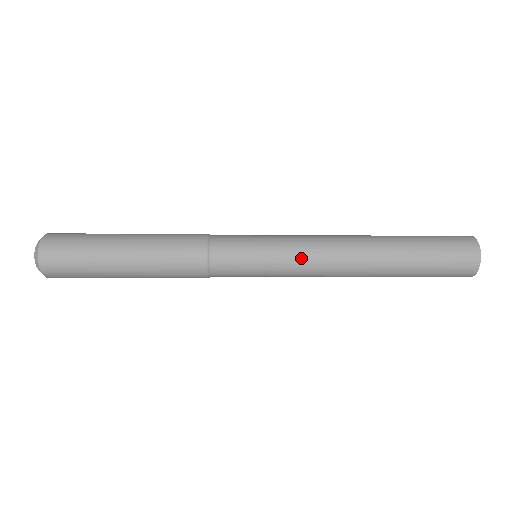
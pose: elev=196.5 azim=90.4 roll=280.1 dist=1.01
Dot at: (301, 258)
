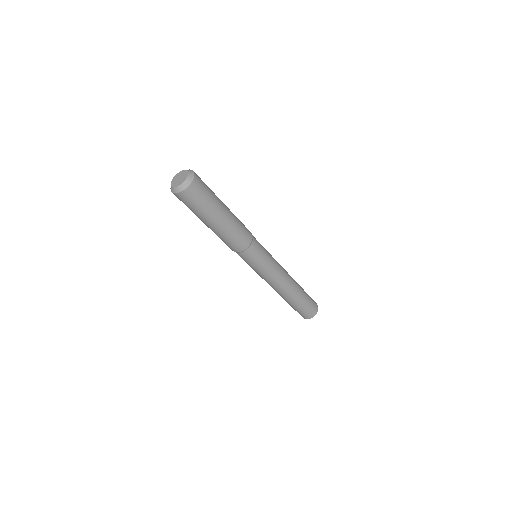
Dot at: (274, 274)
